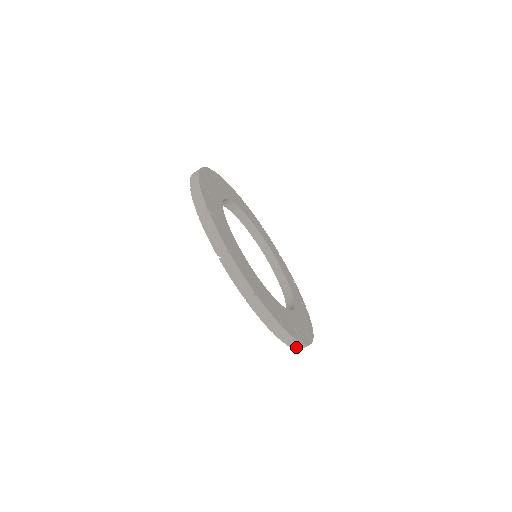
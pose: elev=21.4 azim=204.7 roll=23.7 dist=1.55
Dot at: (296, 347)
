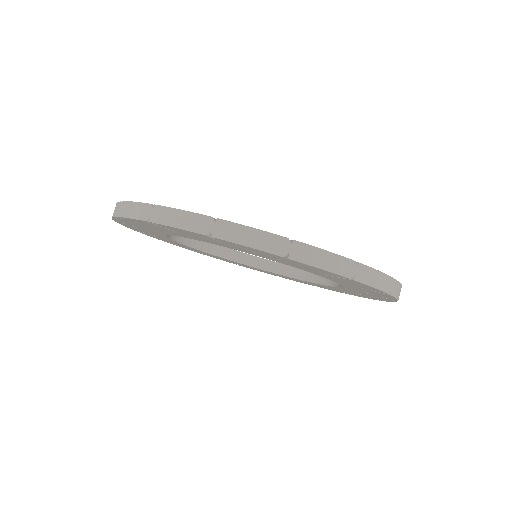
Dot at: occluded
